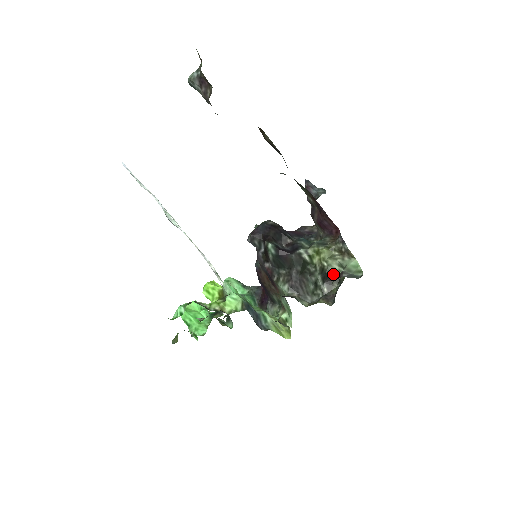
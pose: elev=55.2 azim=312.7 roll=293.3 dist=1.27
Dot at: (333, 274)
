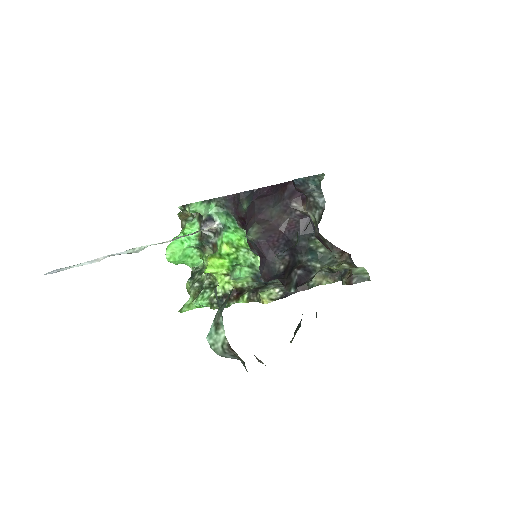
Dot at: occluded
